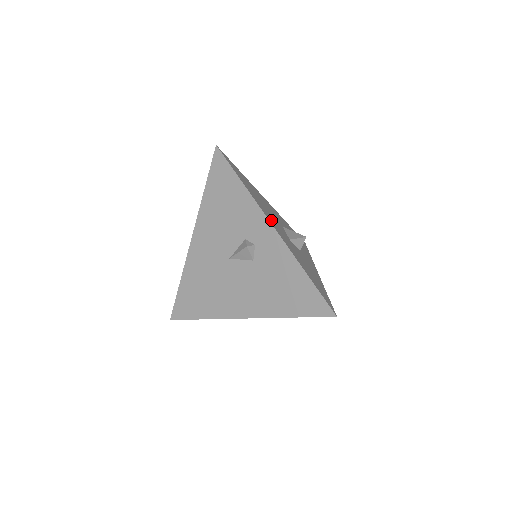
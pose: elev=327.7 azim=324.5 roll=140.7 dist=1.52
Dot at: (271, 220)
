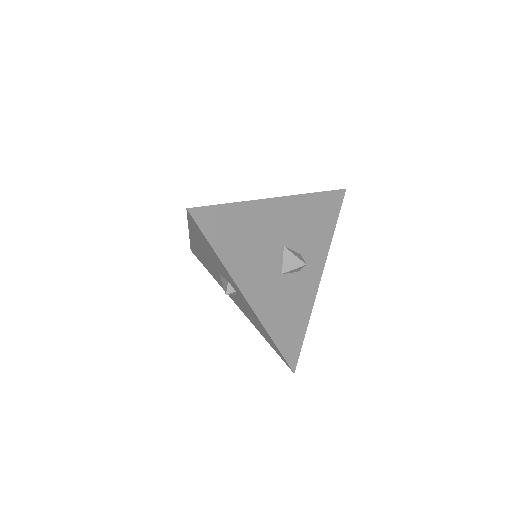
Dot at: (251, 282)
